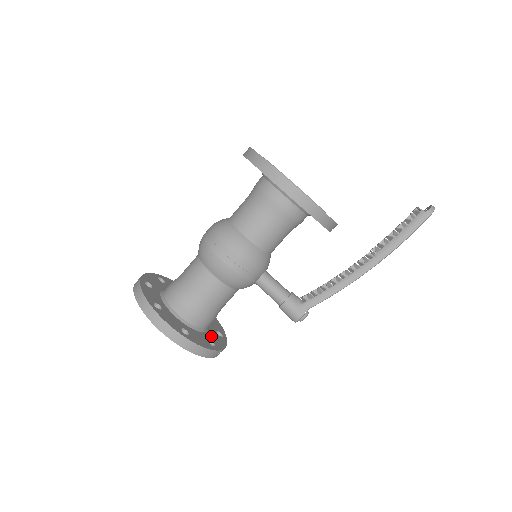
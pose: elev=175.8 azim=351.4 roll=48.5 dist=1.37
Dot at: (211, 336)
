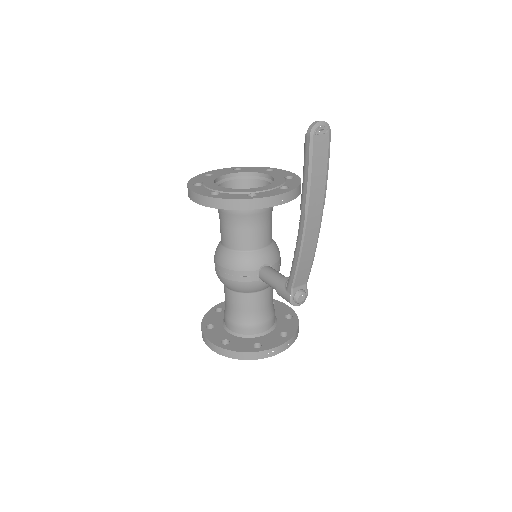
Dot at: (265, 339)
